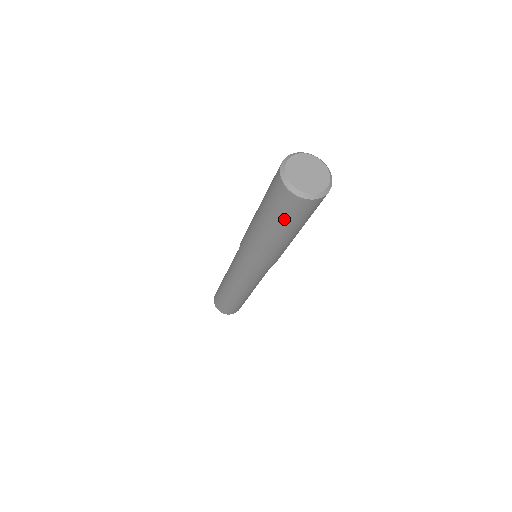
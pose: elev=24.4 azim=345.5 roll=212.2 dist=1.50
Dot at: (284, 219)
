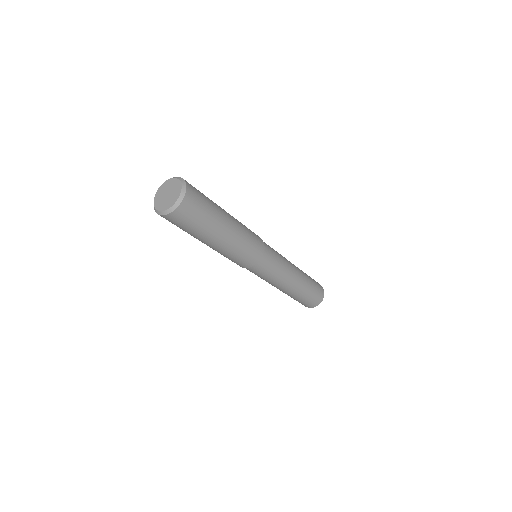
Dot at: (198, 227)
